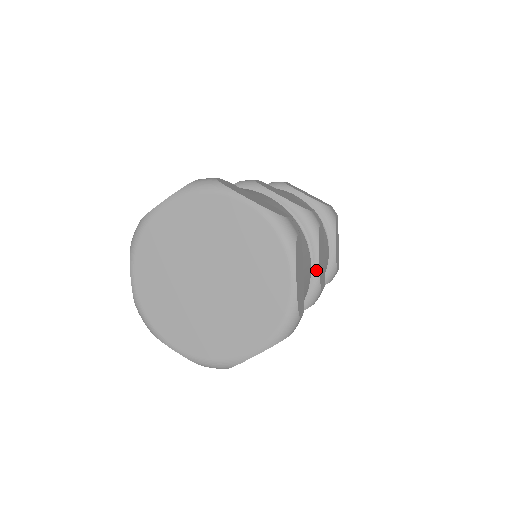
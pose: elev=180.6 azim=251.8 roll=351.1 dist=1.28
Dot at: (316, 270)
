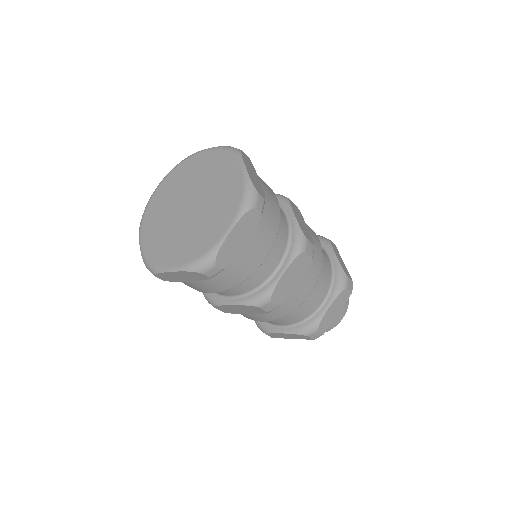
Dot at: (294, 222)
